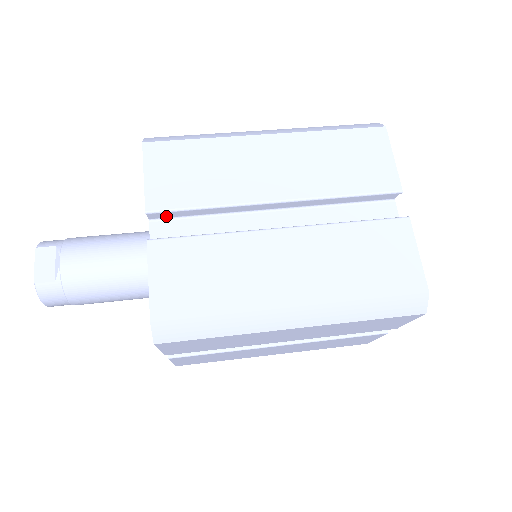
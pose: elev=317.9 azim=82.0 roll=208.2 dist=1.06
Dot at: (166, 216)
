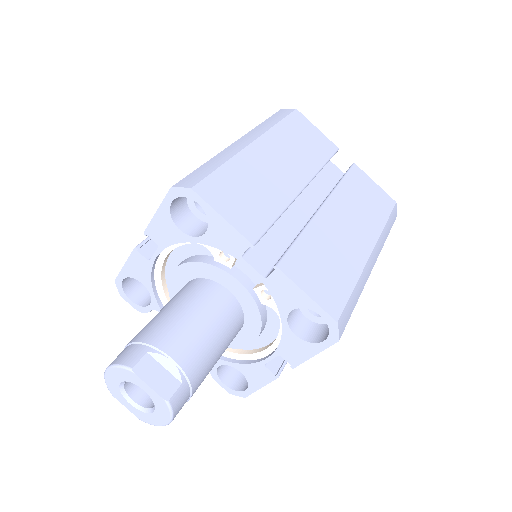
Dot at: occluded
